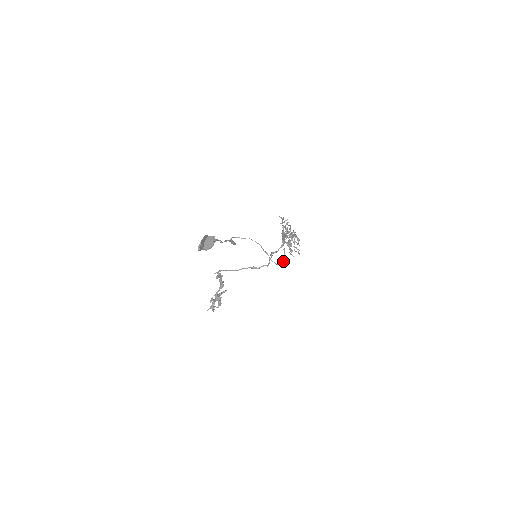
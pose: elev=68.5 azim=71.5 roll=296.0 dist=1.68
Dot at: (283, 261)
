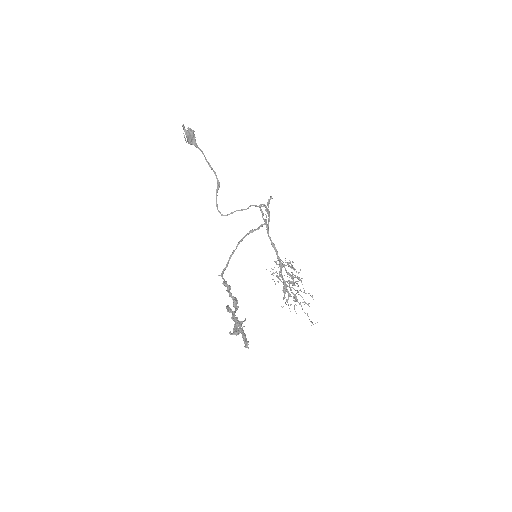
Dot at: (271, 197)
